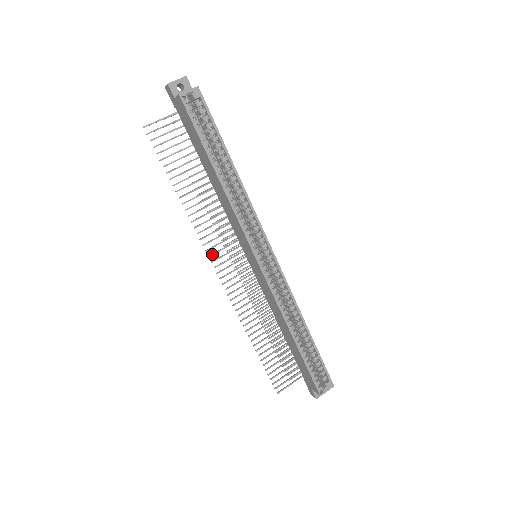
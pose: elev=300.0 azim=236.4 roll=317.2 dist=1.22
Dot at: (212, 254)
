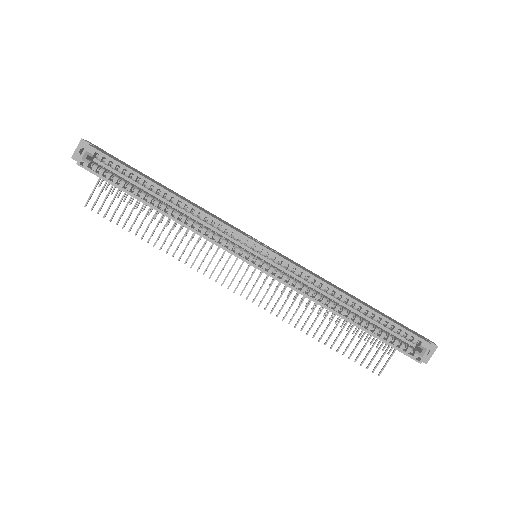
Dot at: (217, 277)
